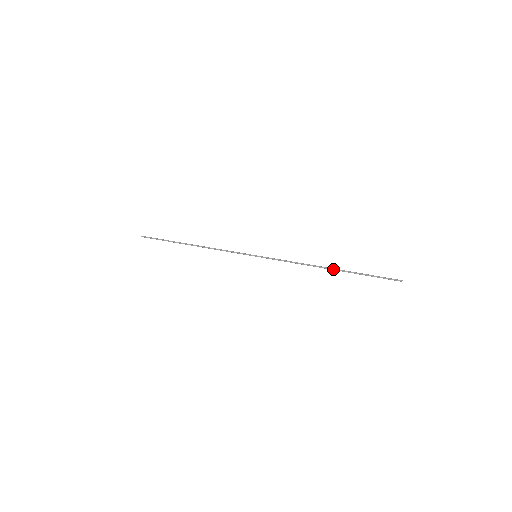
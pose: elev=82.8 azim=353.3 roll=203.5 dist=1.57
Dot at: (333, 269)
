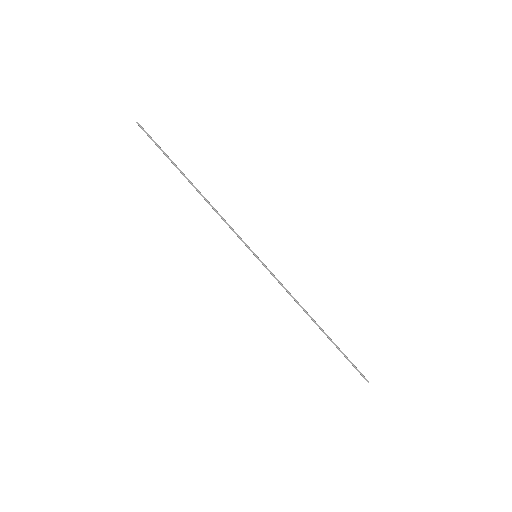
Dot at: (320, 327)
